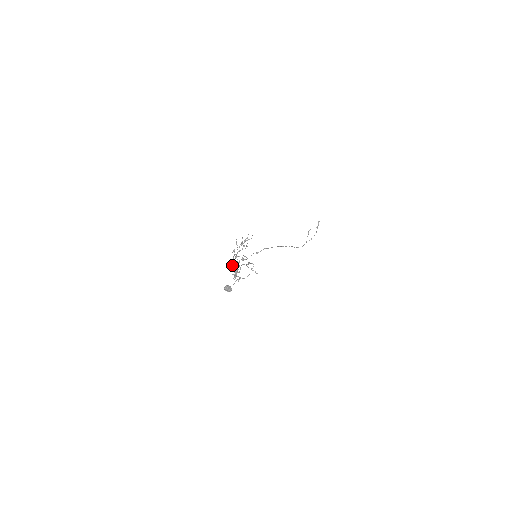
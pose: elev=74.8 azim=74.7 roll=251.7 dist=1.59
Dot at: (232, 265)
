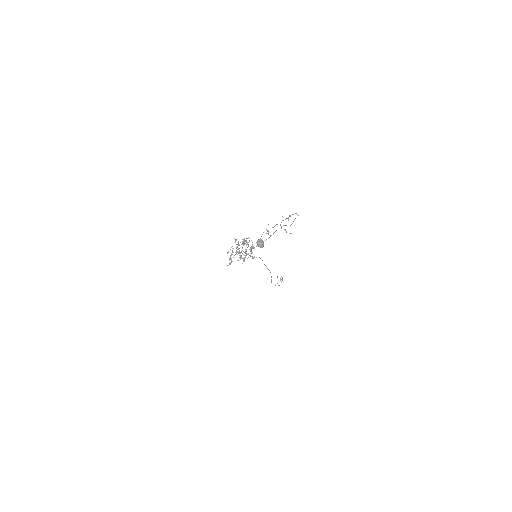
Dot at: occluded
